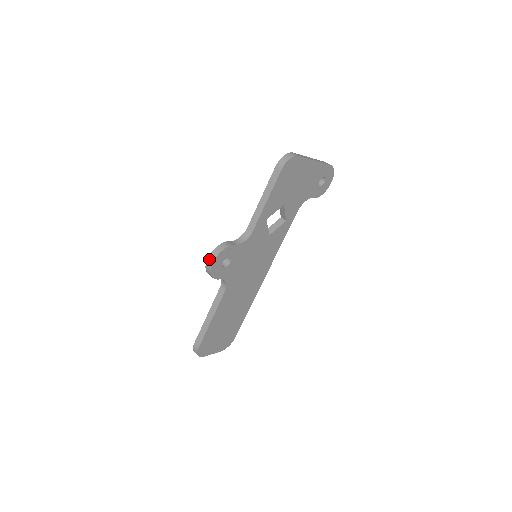
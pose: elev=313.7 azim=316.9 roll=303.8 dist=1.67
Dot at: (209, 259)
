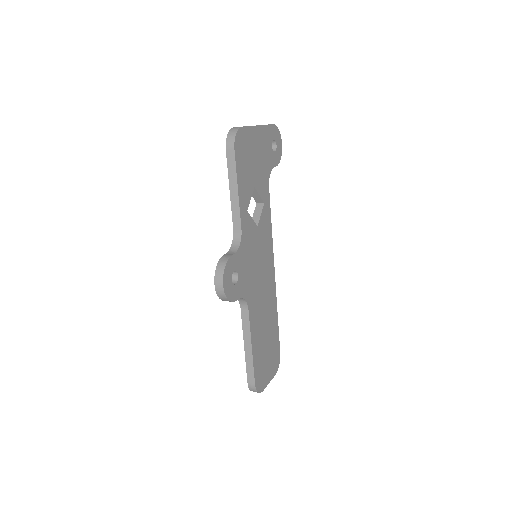
Dot at: (216, 284)
